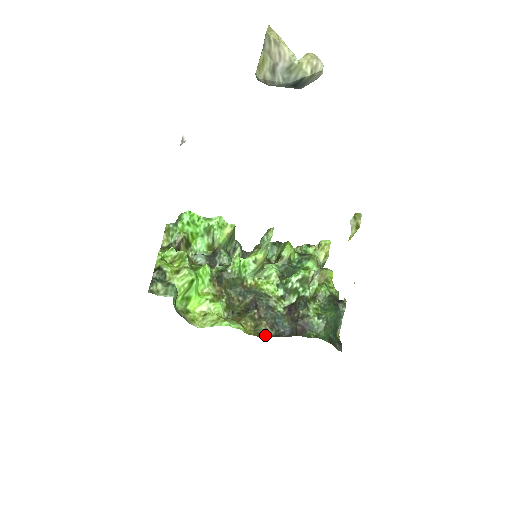
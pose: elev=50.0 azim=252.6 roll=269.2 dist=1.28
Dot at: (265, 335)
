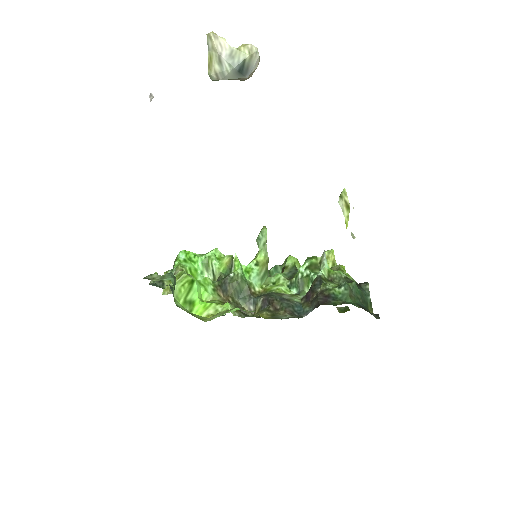
Dot at: (285, 318)
